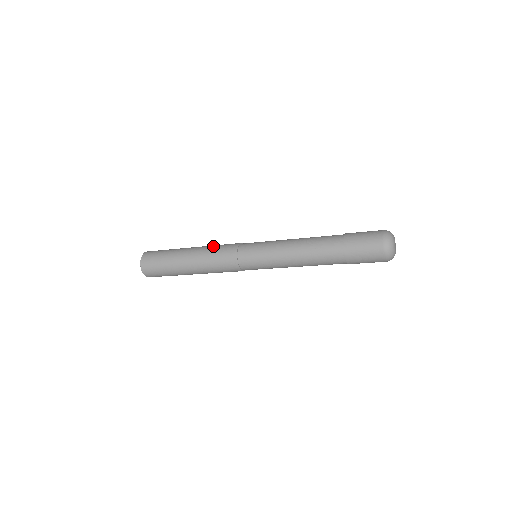
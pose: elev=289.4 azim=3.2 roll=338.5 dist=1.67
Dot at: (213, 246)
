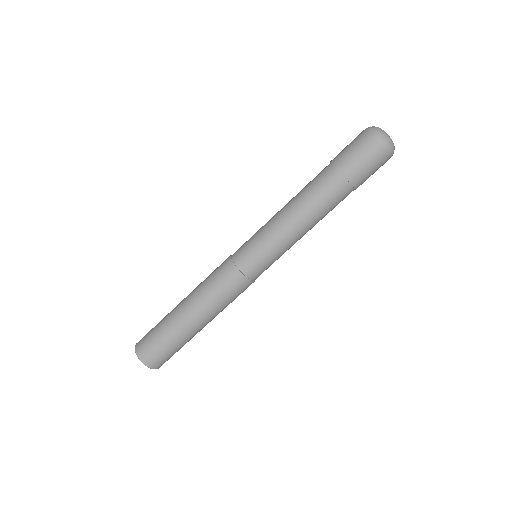
Dot at: (208, 289)
